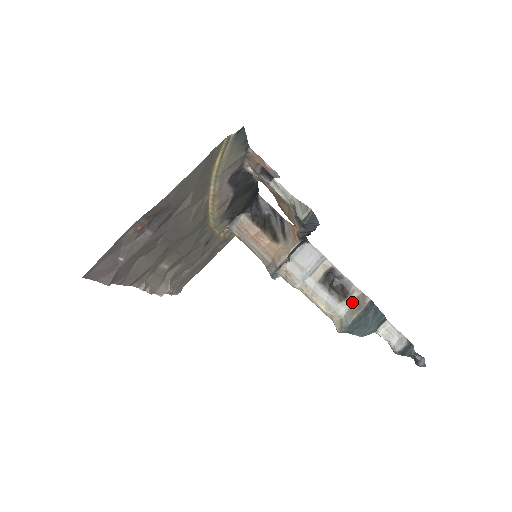
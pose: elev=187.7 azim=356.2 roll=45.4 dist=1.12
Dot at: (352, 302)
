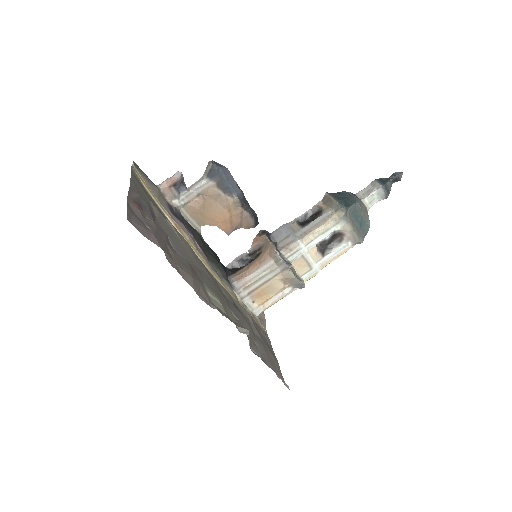
Dot at: (326, 206)
